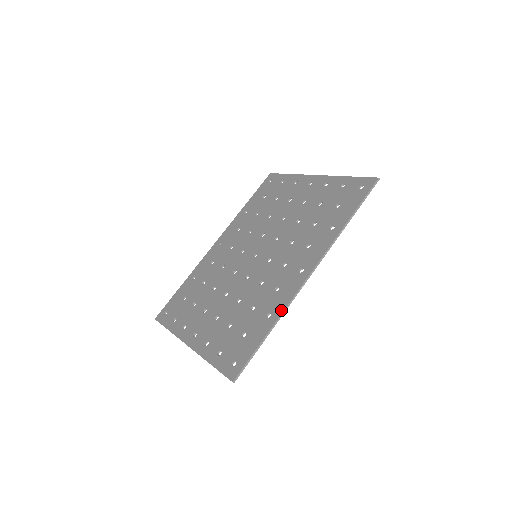
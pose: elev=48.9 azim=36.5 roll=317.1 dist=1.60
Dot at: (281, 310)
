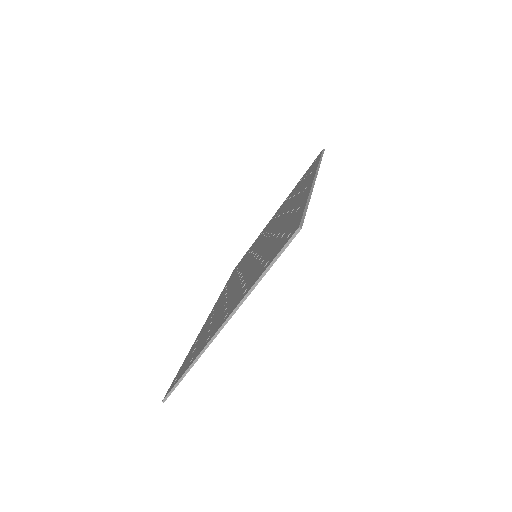
Dot at: (307, 194)
